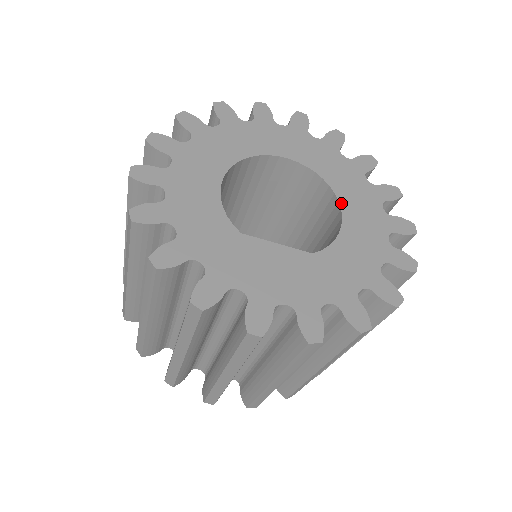
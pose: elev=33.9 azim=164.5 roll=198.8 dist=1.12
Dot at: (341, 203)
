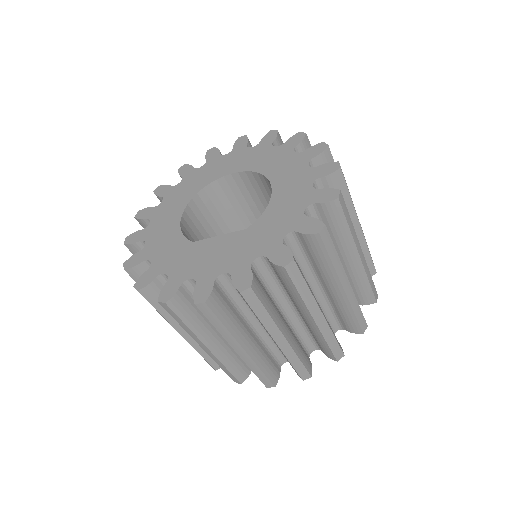
Dot at: (271, 181)
